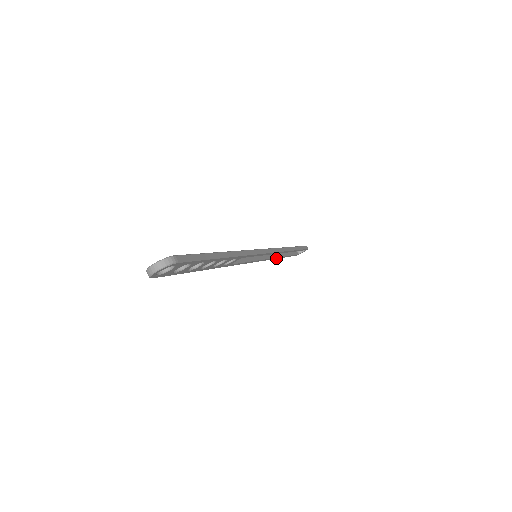
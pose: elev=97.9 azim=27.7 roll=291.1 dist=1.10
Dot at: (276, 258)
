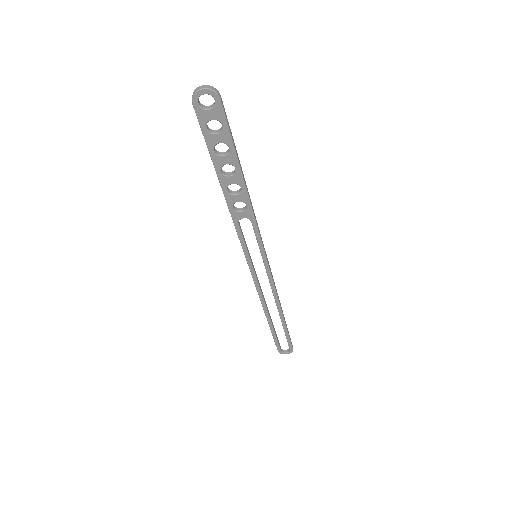
Dot at: (265, 310)
